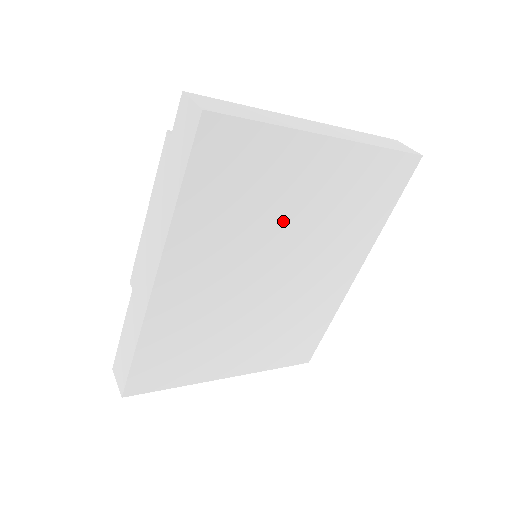
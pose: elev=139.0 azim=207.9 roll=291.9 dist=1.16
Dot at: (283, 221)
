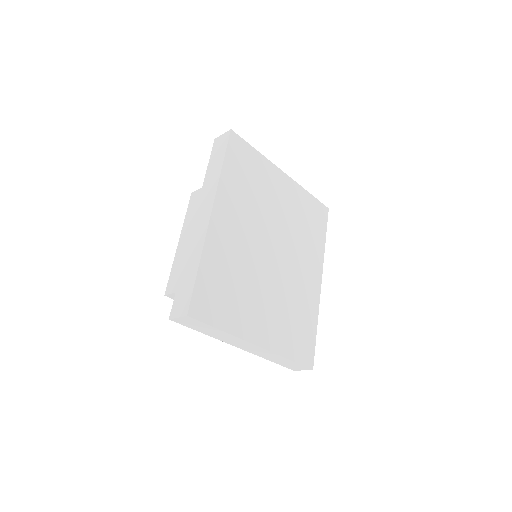
Dot at: (271, 211)
